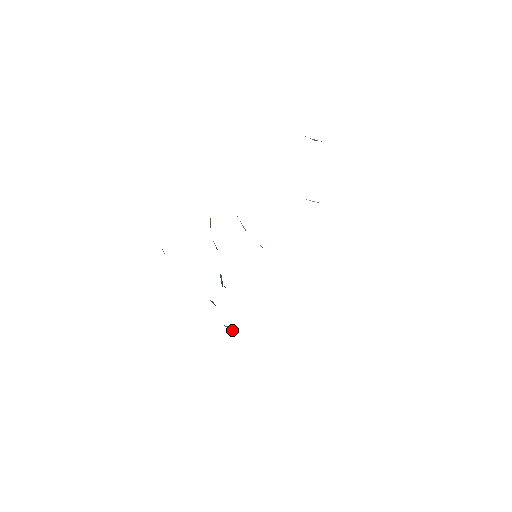
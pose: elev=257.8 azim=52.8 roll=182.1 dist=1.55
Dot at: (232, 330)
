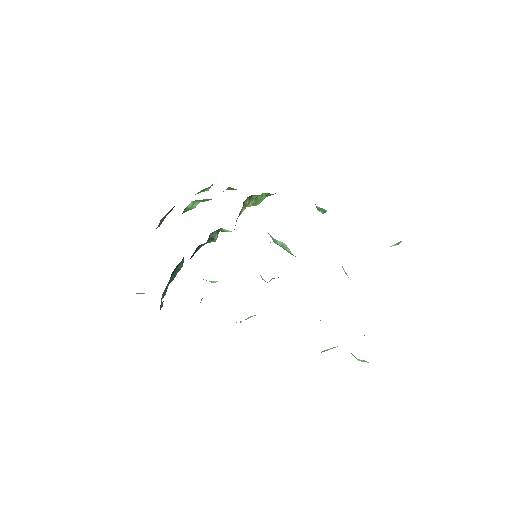
Dot at: occluded
